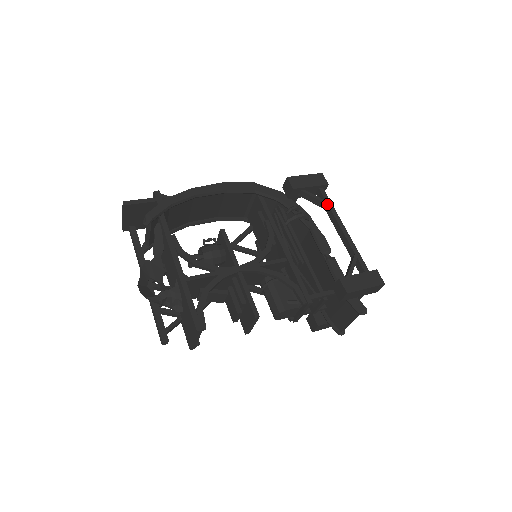
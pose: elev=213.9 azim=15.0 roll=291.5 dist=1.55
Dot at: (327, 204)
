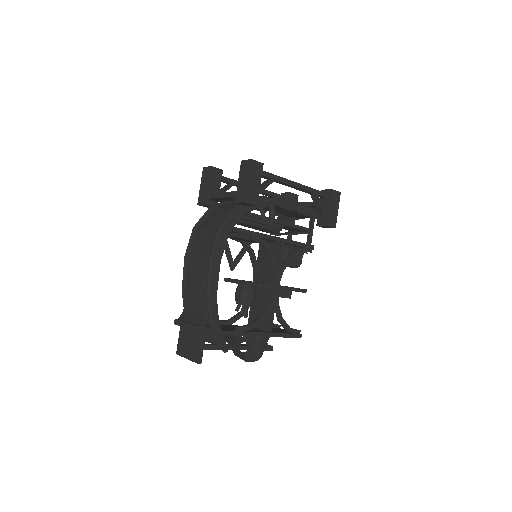
Dot at: (275, 180)
